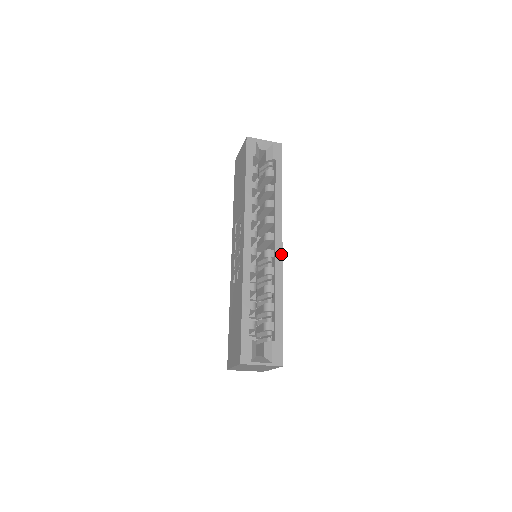
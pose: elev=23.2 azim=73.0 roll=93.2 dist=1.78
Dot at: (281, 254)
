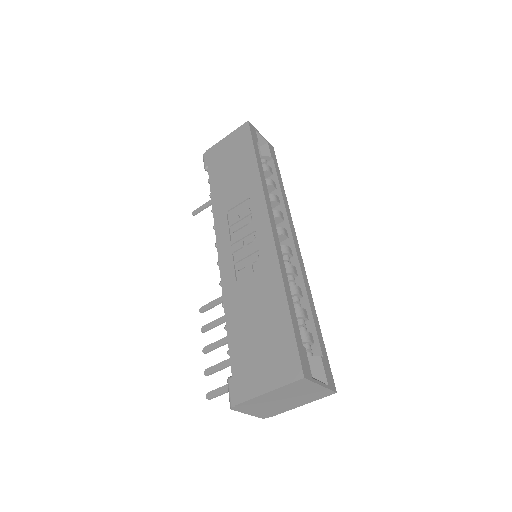
Dot at: (300, 254)
